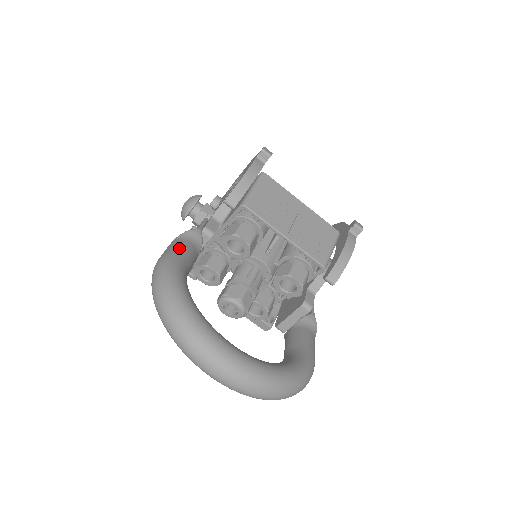
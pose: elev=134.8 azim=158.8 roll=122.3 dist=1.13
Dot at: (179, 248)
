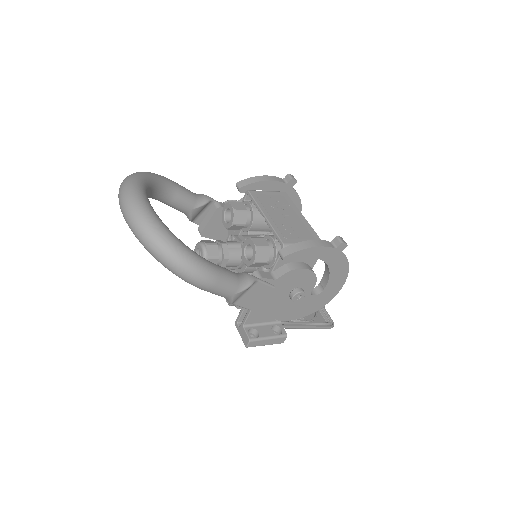
Dot at: (182, 186)
